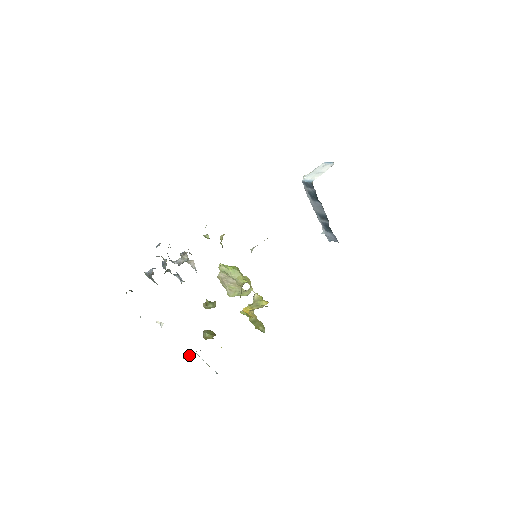
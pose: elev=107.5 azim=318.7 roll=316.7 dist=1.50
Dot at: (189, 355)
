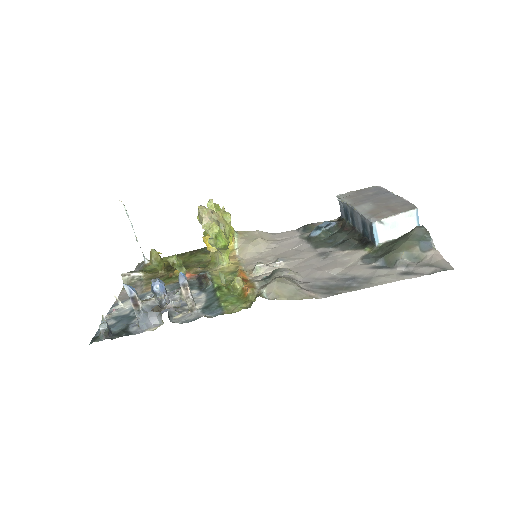
Dot at: (130, 279)
